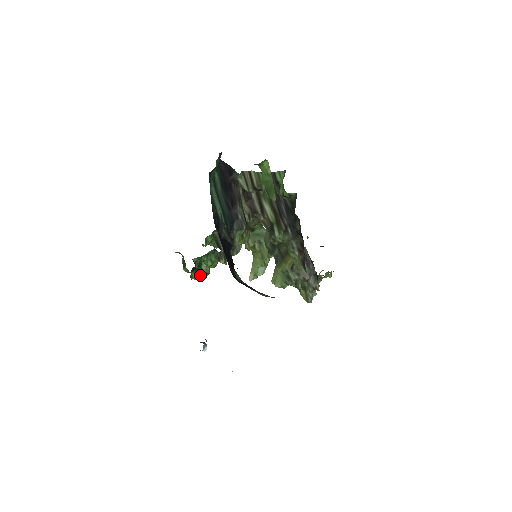
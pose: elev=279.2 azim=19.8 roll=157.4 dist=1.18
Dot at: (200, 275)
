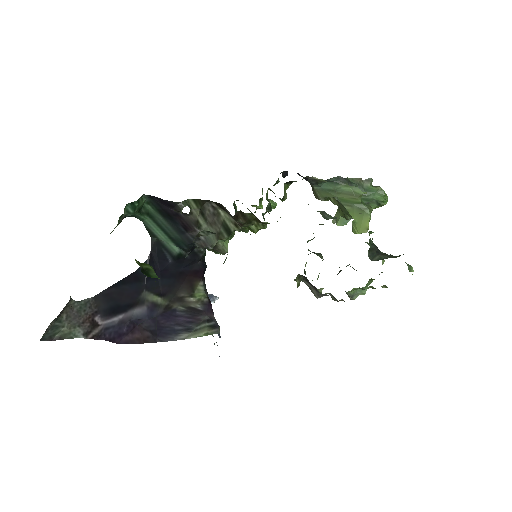
Dot at: occluded
